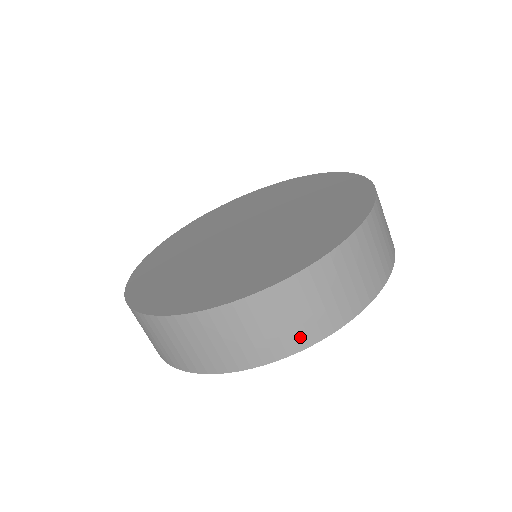
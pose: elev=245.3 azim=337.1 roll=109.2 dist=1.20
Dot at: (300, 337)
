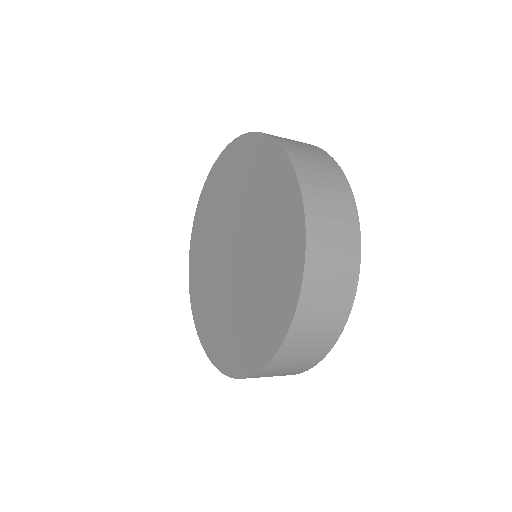
Dot at: (347, 286)
